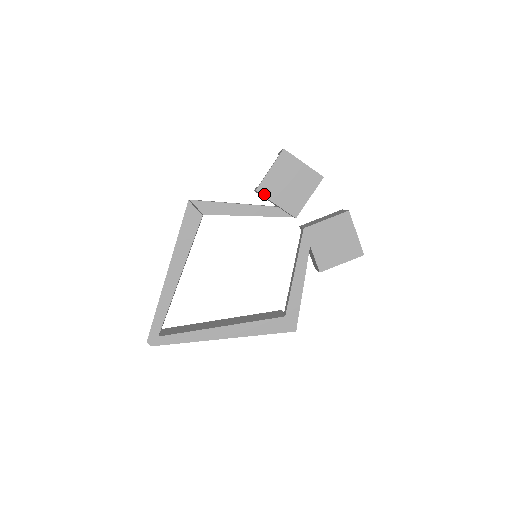
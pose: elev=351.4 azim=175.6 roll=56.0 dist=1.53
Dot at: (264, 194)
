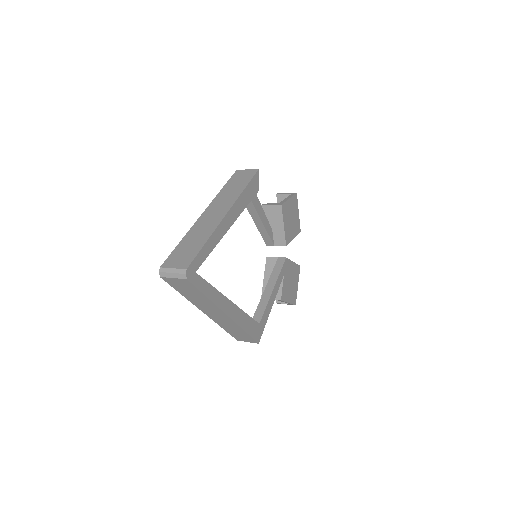
Dot at: (283, 212)
